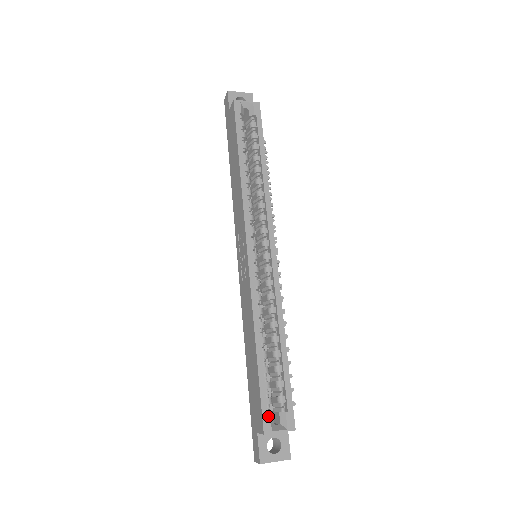
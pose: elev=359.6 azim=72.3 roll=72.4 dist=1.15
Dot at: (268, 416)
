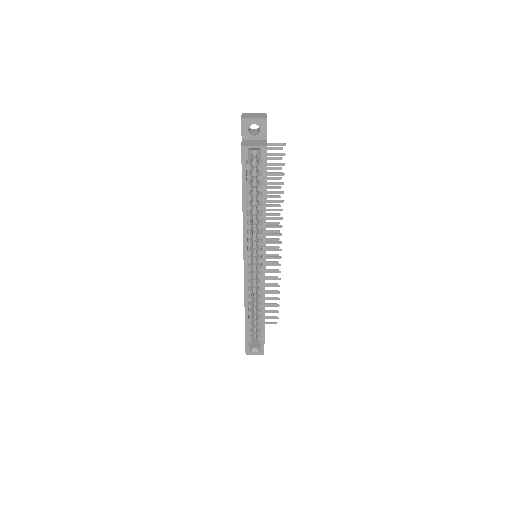
Dot at: (249, 347)
